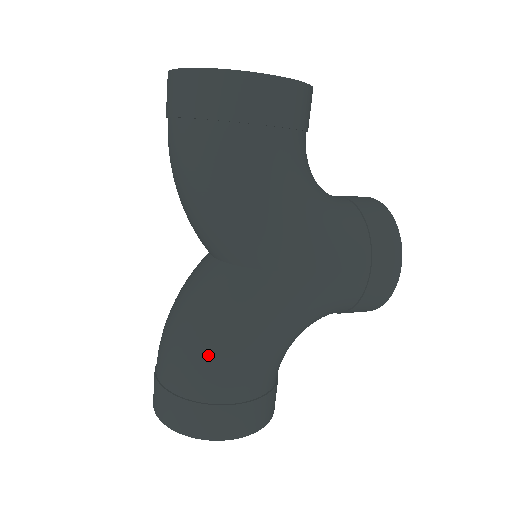
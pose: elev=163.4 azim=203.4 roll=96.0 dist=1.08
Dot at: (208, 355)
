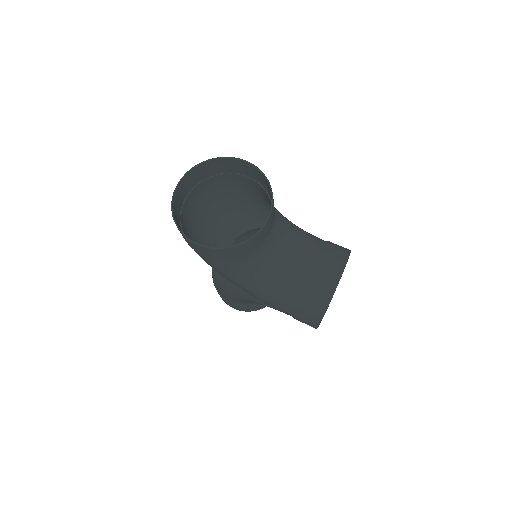
Dot at: (216, 283)
